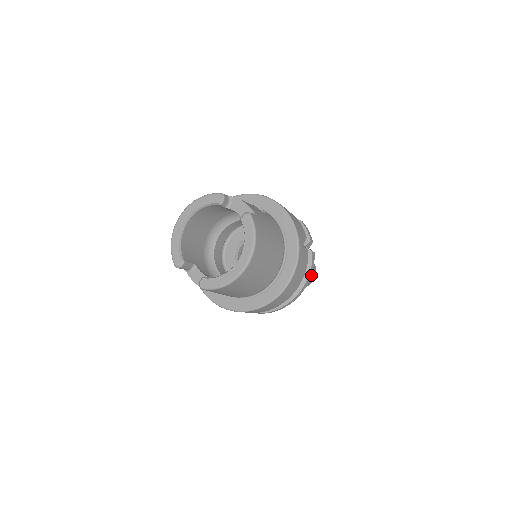
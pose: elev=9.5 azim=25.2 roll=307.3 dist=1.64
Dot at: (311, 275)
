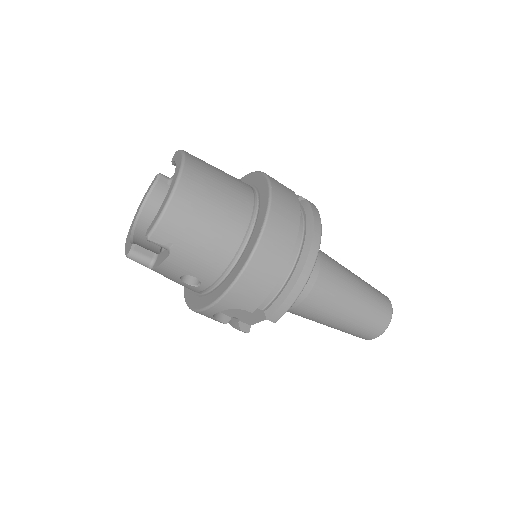
Dot at: (377, 295)
